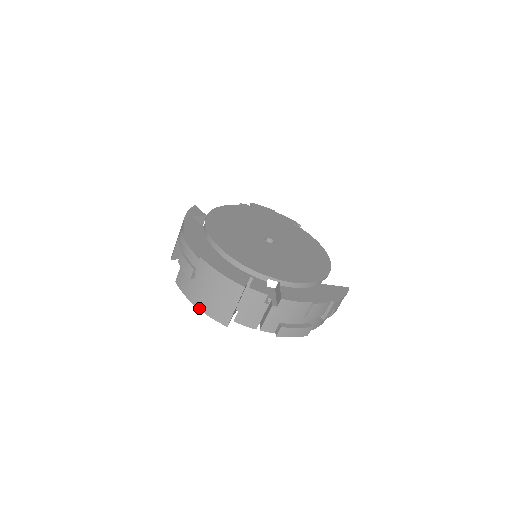
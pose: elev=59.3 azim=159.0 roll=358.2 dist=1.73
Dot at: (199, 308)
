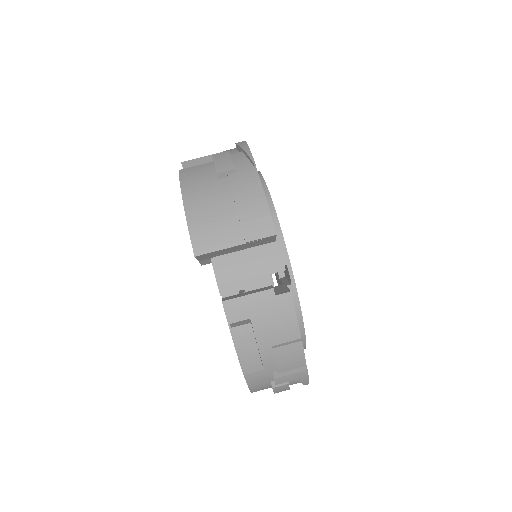
Dot at: (186, 208)
